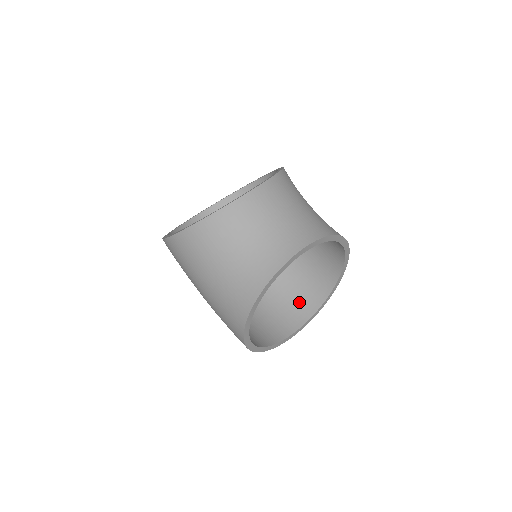
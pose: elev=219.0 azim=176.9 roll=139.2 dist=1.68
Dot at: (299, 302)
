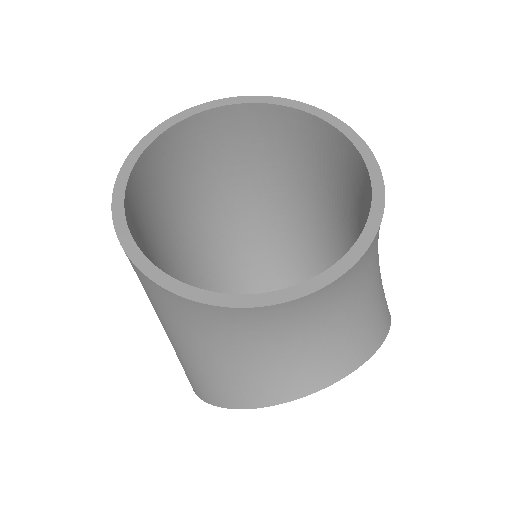
Dot at: (277, 280)
